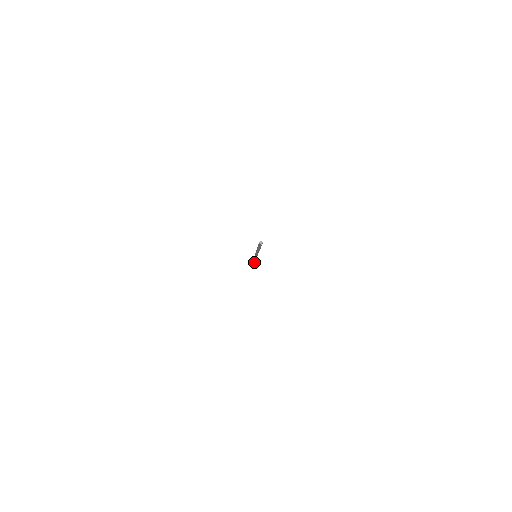
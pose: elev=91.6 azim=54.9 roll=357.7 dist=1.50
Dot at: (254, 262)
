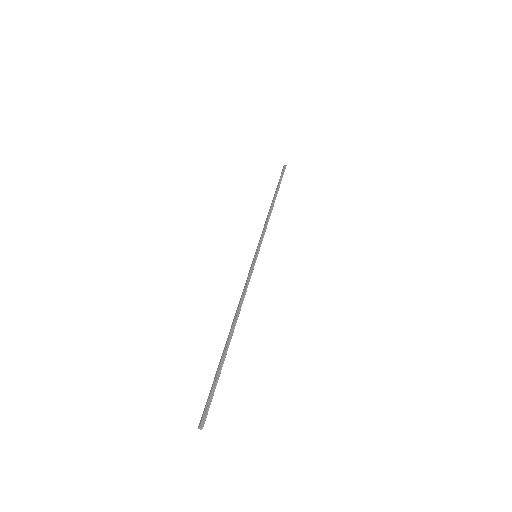
Dot at: (284, 169)
